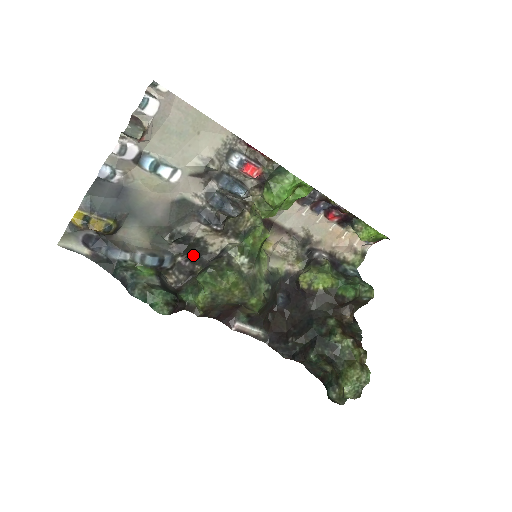
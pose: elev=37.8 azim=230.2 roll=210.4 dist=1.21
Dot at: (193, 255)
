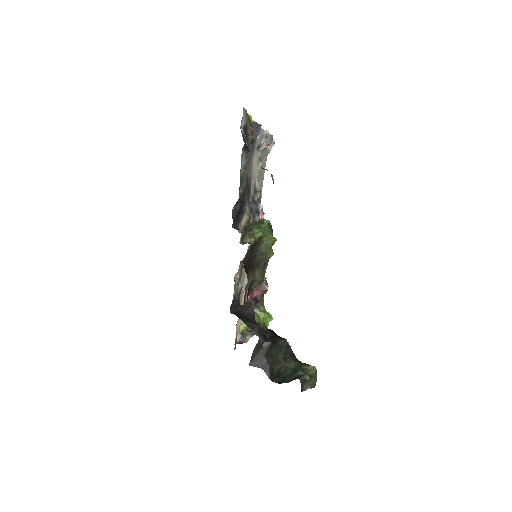
Dot at: (238, 215)
